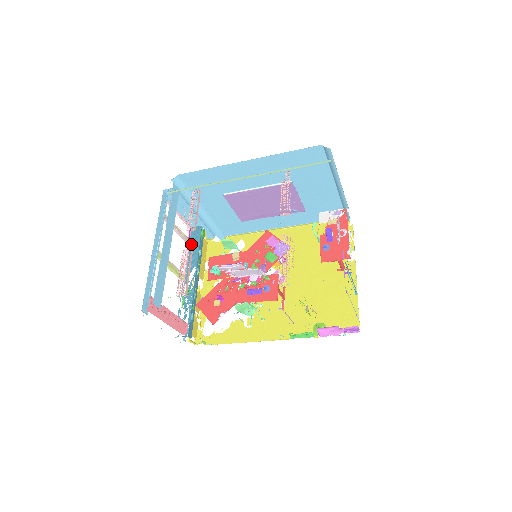
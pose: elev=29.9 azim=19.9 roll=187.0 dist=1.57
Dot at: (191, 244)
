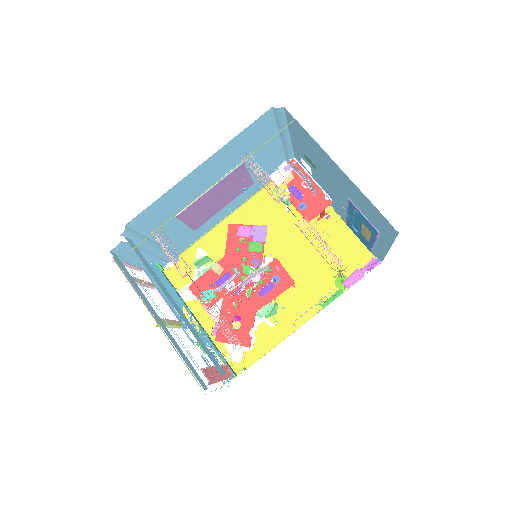
Dot at: (158, 287)
